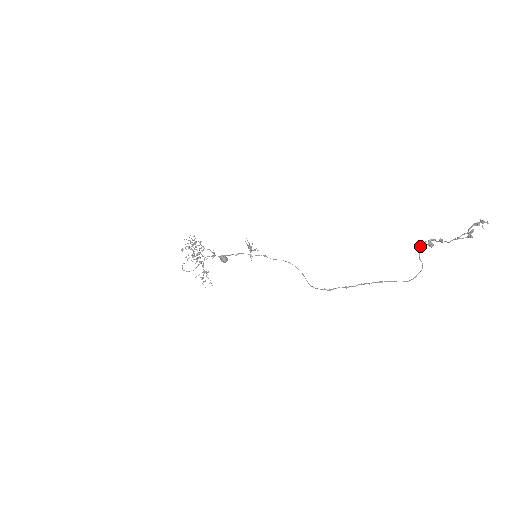
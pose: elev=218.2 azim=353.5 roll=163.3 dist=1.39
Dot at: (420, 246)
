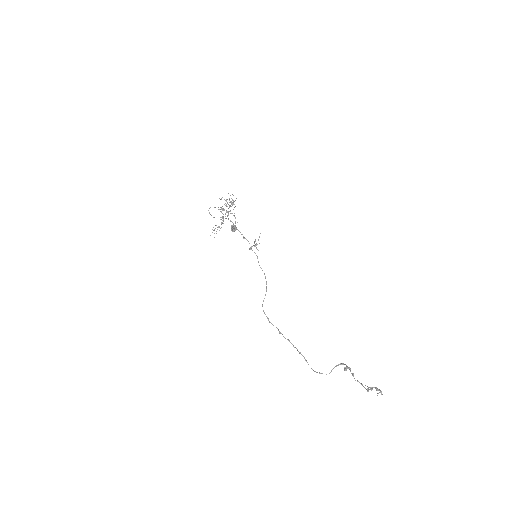
Dot at: (341, 363)
